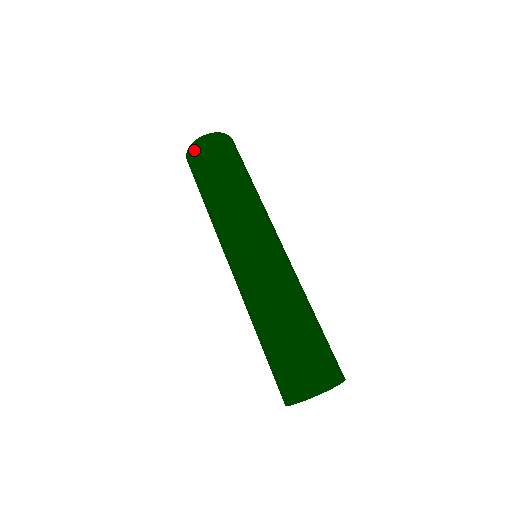
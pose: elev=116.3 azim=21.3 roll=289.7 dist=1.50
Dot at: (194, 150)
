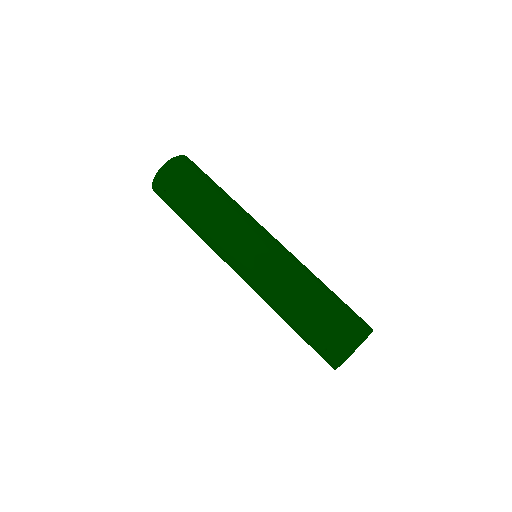
Dot at: (176, 164)
